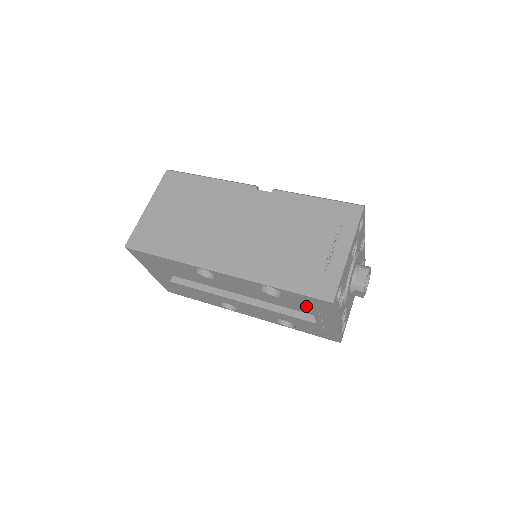
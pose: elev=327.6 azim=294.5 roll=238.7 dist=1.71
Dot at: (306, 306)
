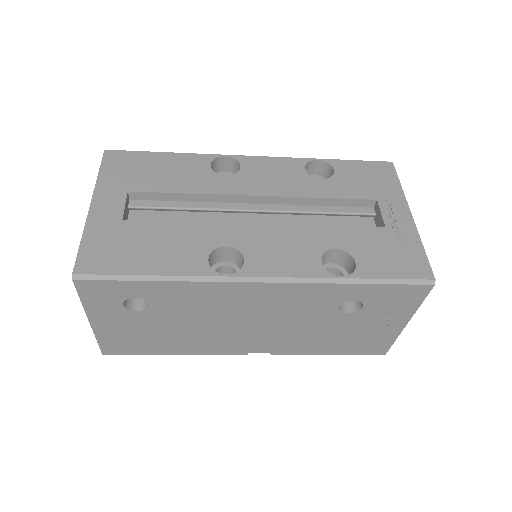
Dot at: (365, 184)
